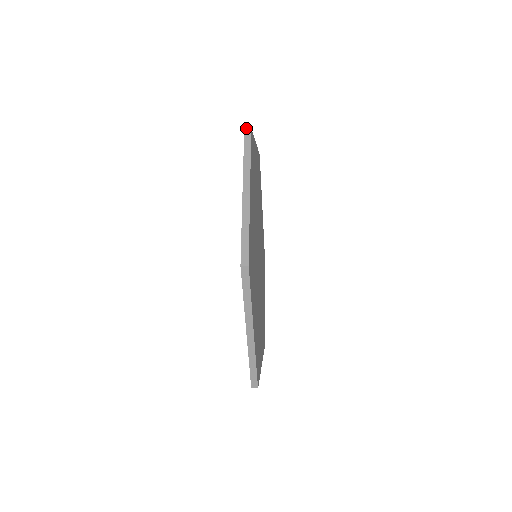
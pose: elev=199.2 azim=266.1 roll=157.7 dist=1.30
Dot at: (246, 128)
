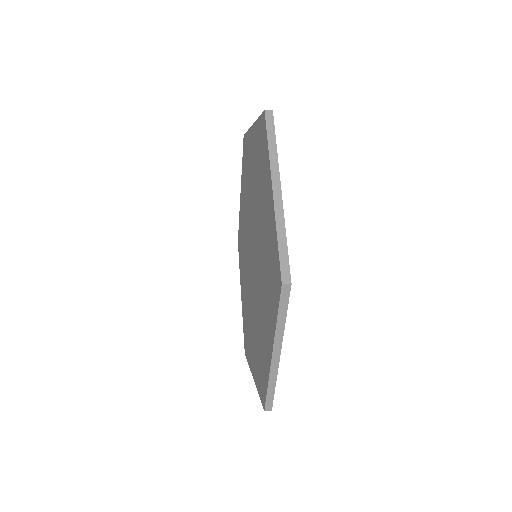
Dot at: (284, 285)
